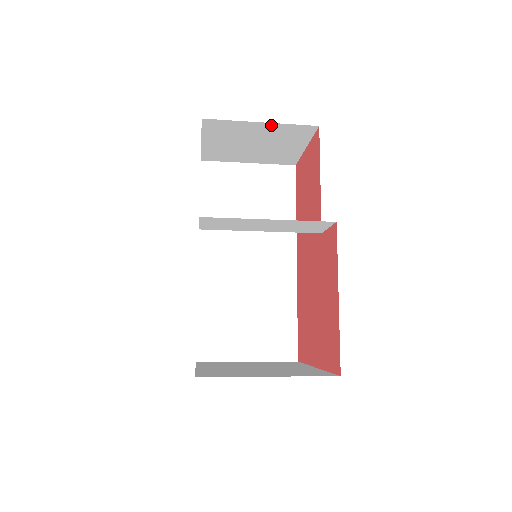
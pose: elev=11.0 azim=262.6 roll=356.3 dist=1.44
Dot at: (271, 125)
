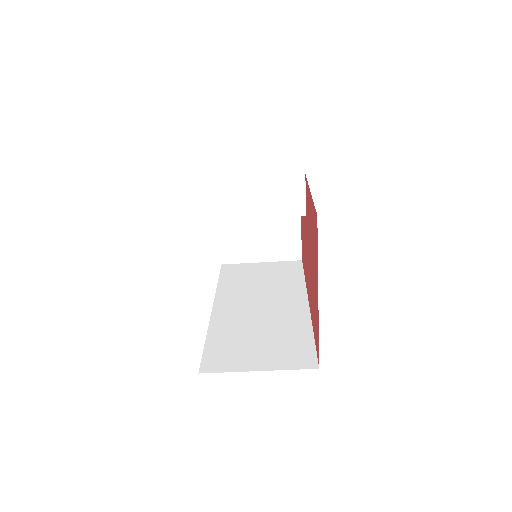
Dot at: occluded
